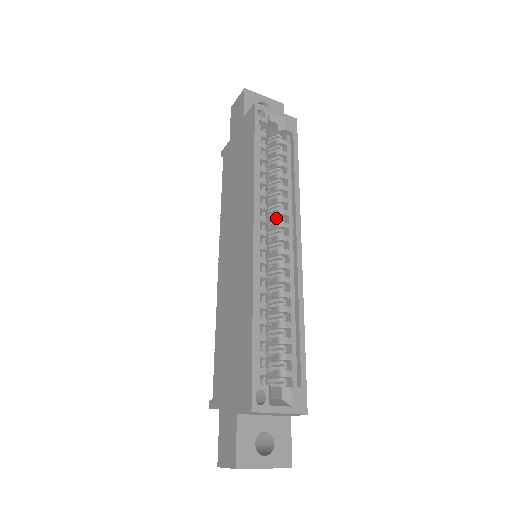
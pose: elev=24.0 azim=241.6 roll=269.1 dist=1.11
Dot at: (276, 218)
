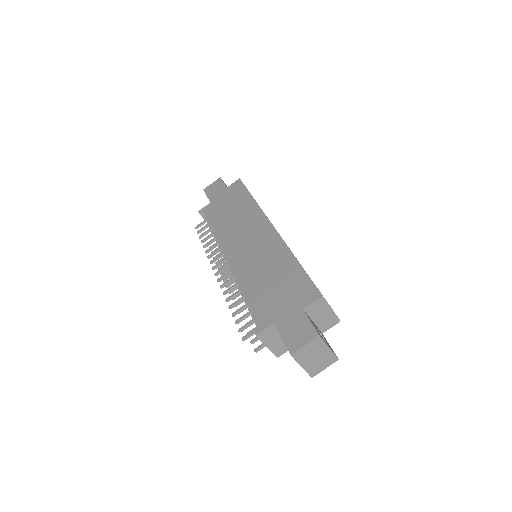
Dot at: occluded
